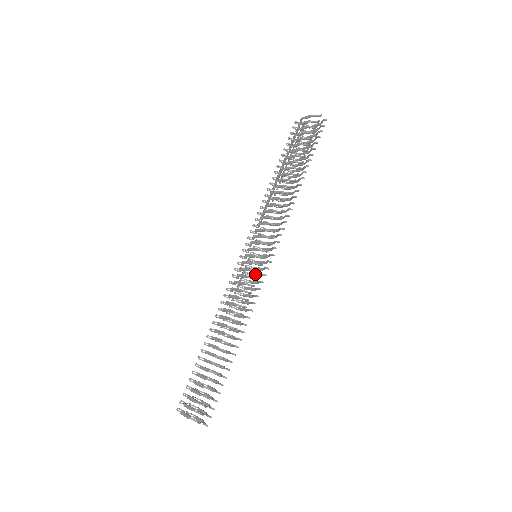
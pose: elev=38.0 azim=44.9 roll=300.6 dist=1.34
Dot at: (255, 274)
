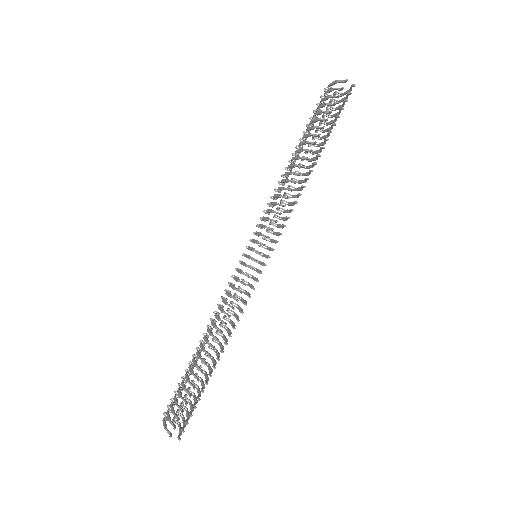
Dot at: (254, 277)
